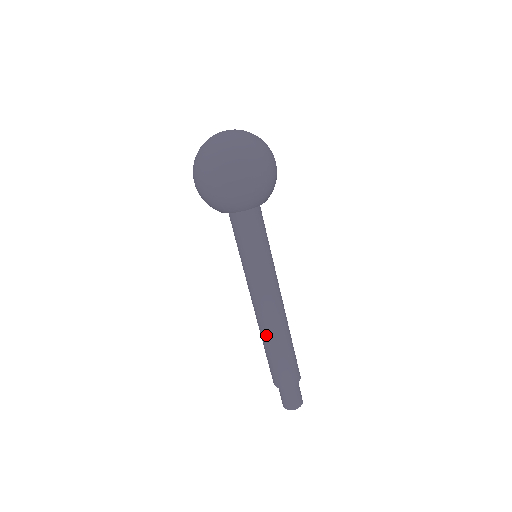
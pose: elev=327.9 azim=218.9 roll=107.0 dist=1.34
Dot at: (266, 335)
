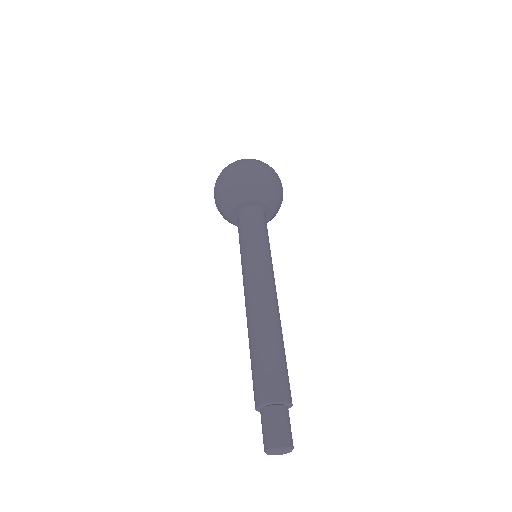
Dot at: (251, 328)
